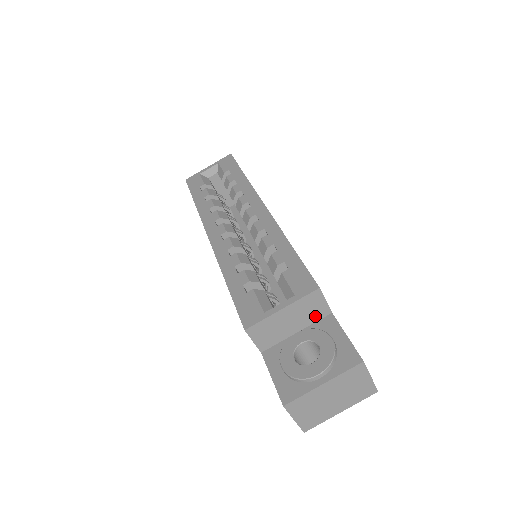
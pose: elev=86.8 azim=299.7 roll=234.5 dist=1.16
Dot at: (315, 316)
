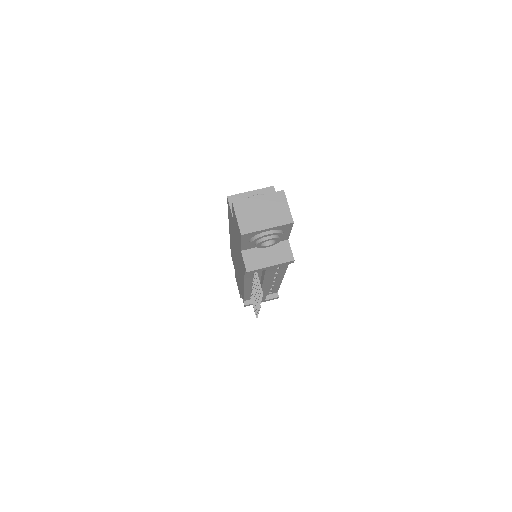
Dot at: occluded
